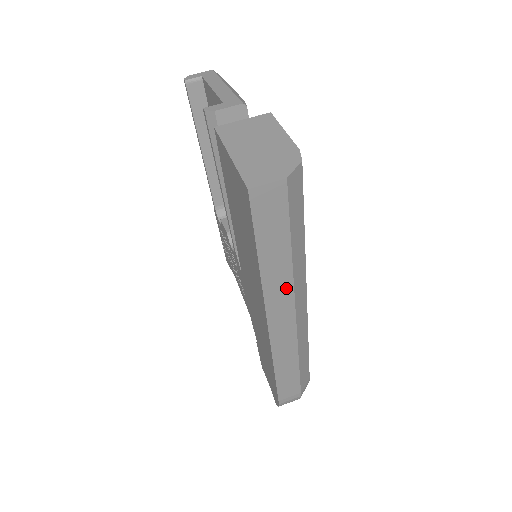
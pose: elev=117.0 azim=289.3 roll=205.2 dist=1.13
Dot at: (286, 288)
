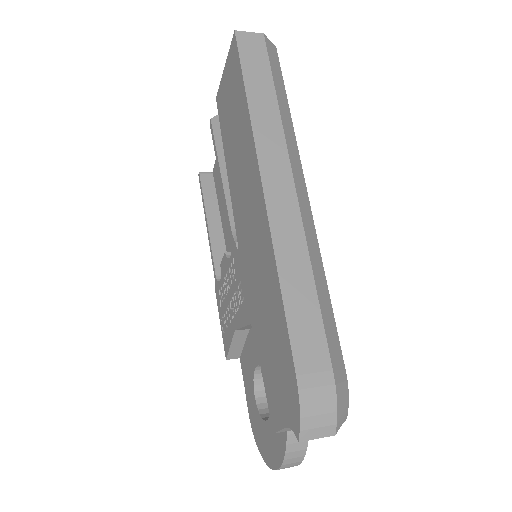
Dot at: (277, 136)
